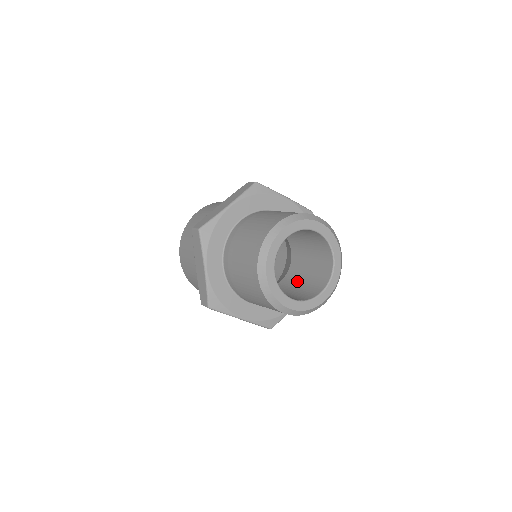
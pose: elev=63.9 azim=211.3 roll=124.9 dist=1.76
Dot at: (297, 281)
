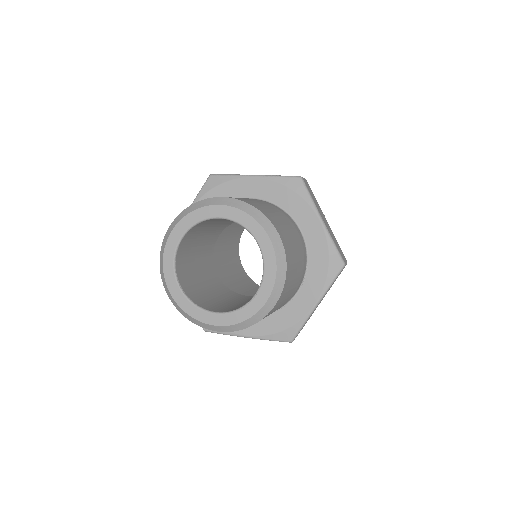
Dot at: (242, 300)
